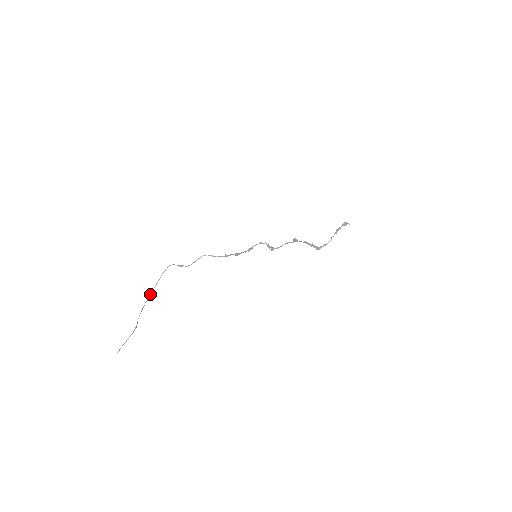
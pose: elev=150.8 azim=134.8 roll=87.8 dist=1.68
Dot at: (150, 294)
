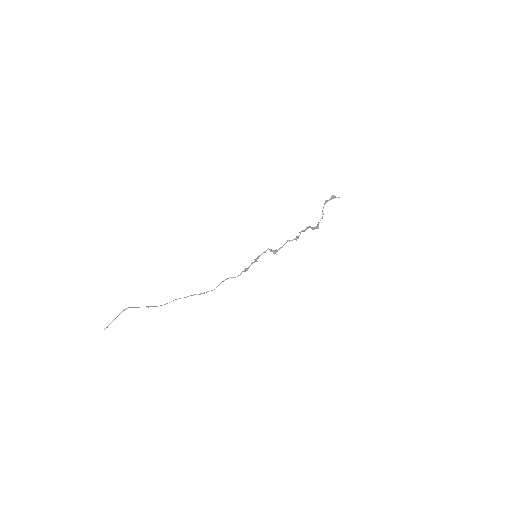
Dot at: (161, 305)
